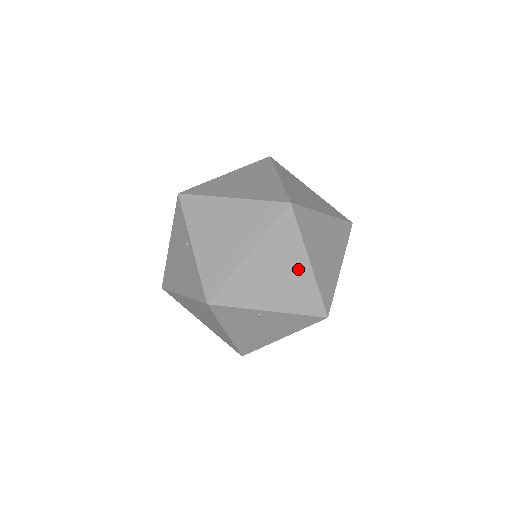
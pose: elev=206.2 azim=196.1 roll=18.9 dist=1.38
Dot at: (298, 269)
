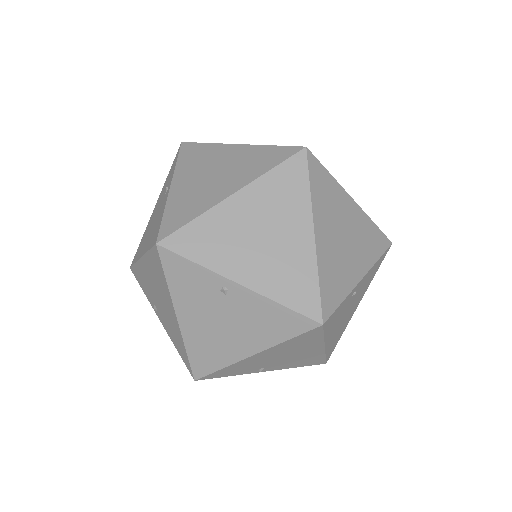
Dot at: (351, 215)
